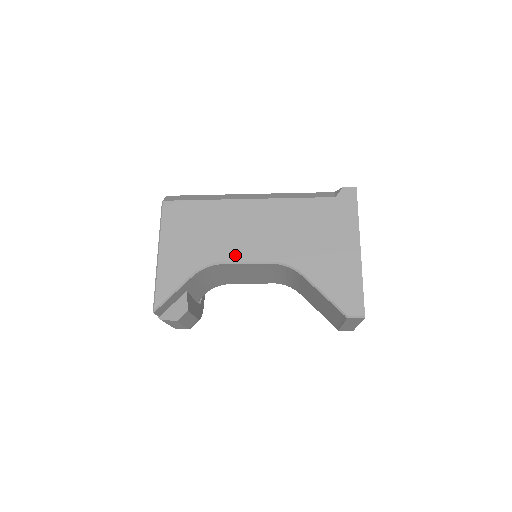
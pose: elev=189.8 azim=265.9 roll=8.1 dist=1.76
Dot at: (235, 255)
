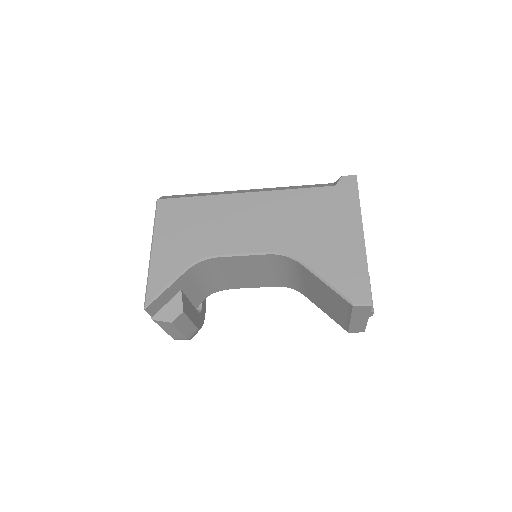
Dot at: (231, 247)
